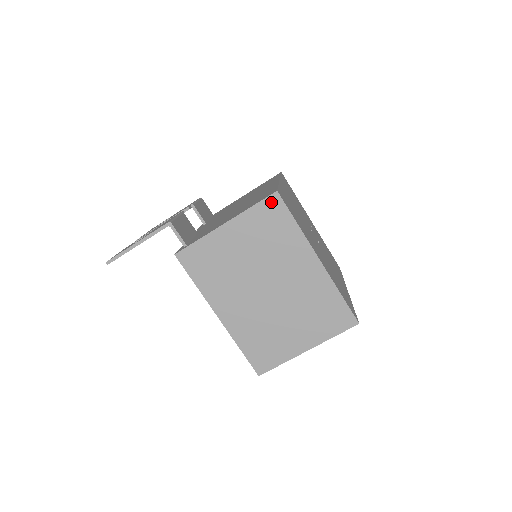
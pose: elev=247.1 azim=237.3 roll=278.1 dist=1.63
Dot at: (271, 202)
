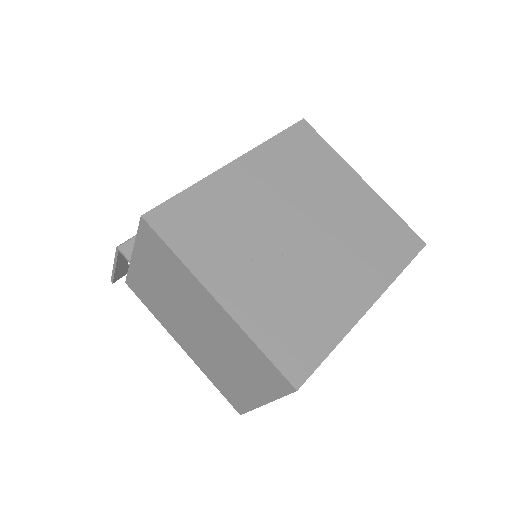
Dot at: (145, 230)
